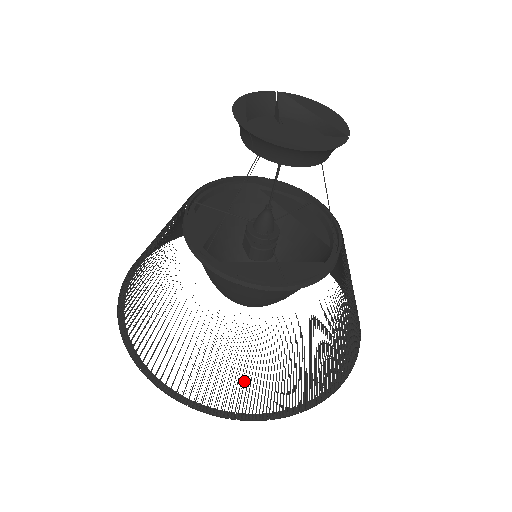
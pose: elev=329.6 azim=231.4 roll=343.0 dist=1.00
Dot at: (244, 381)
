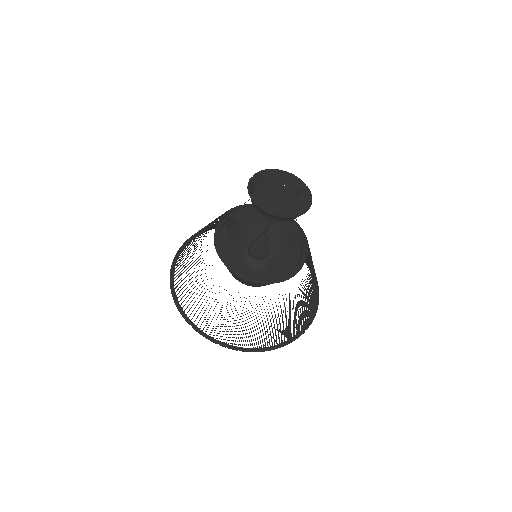
Dot at: (300, 317)
